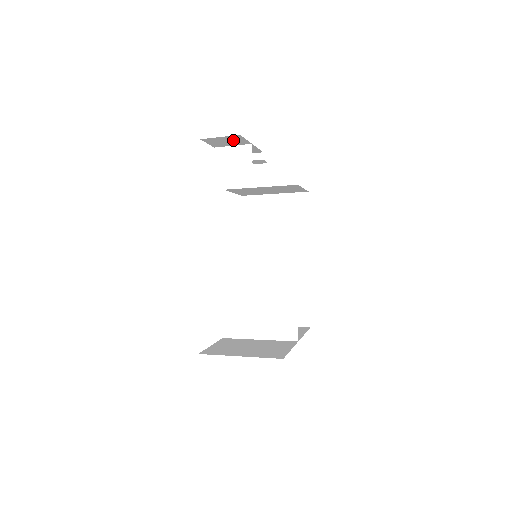
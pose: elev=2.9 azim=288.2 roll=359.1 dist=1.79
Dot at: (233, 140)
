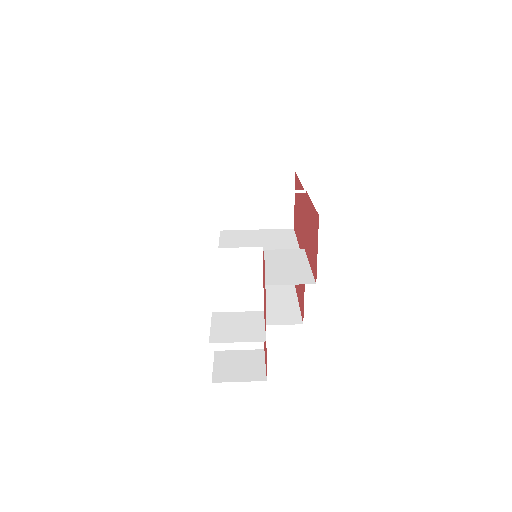
Dot at: occluded
